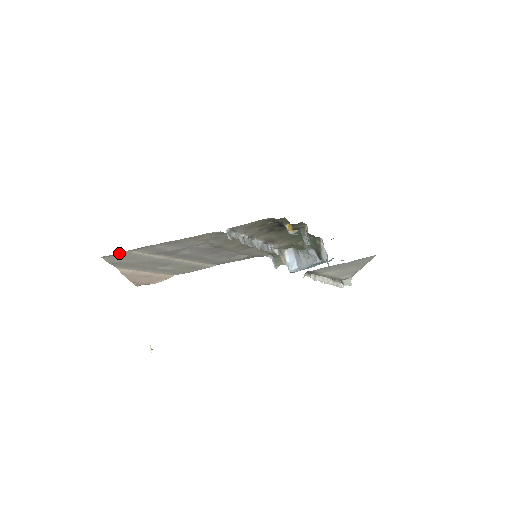
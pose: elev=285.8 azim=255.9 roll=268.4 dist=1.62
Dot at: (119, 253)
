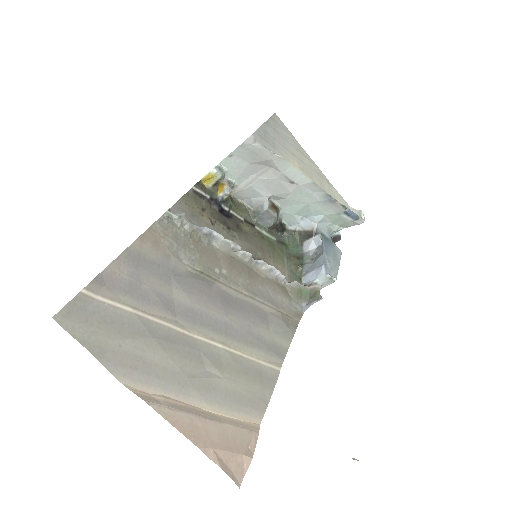
Dot at: (75, 300)
